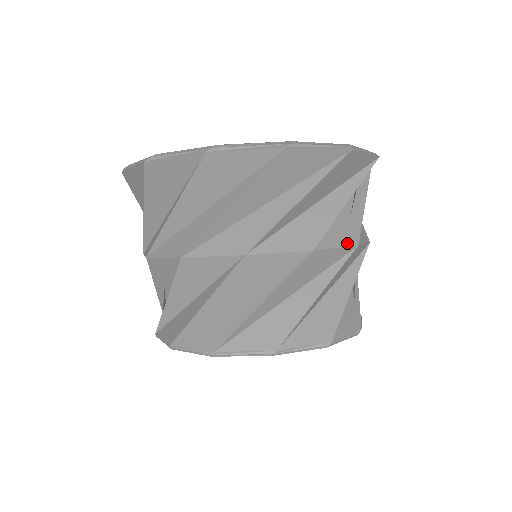
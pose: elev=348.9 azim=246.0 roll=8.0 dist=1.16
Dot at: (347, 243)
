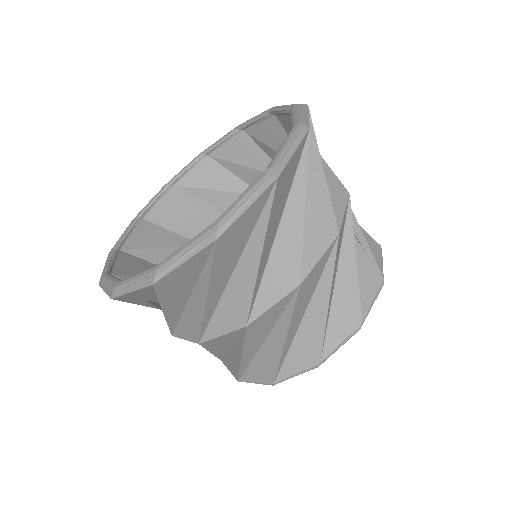
Dot at: (344, 201)
